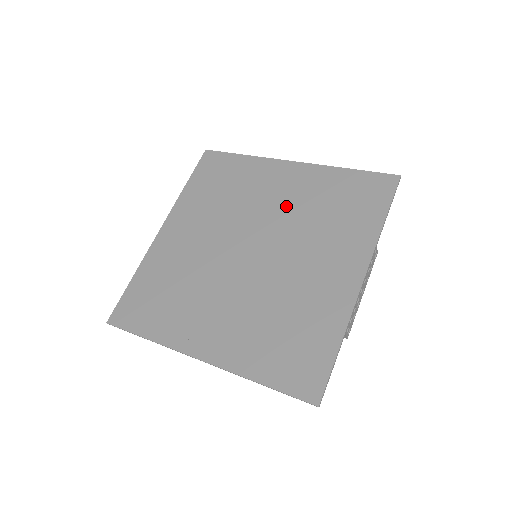
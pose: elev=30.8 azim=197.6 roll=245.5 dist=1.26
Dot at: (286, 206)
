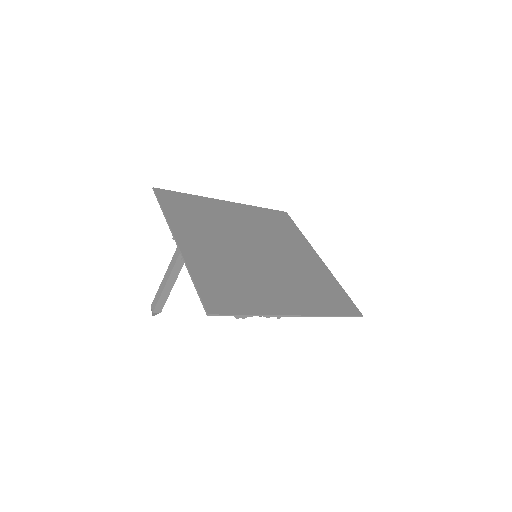
Dot at: (250, 225)
